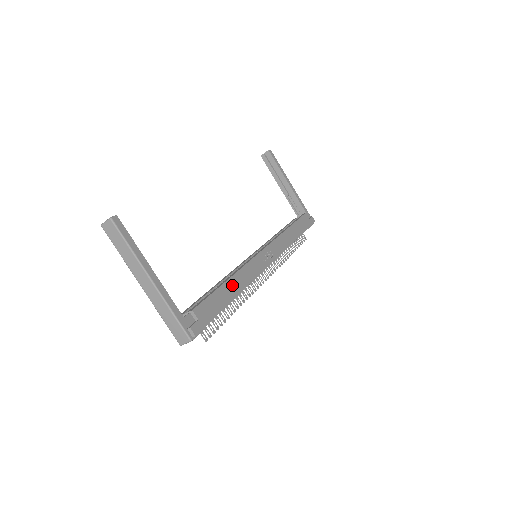
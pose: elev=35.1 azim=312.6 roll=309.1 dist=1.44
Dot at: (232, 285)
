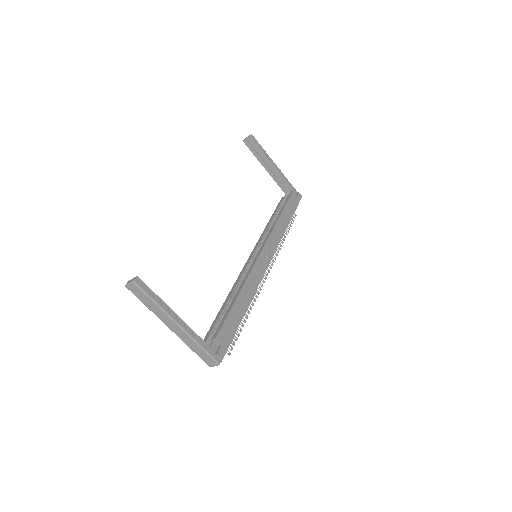
Dot at: (242, 299)
